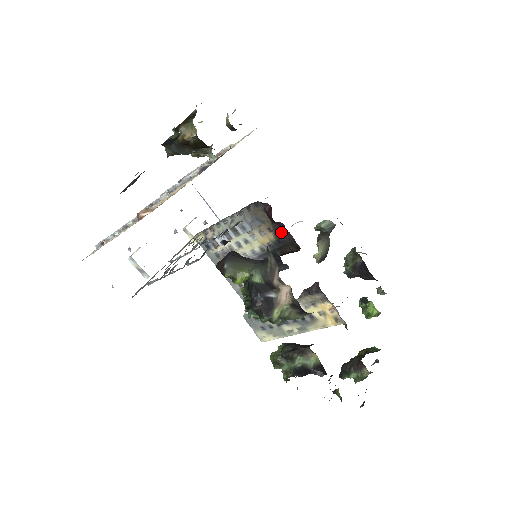
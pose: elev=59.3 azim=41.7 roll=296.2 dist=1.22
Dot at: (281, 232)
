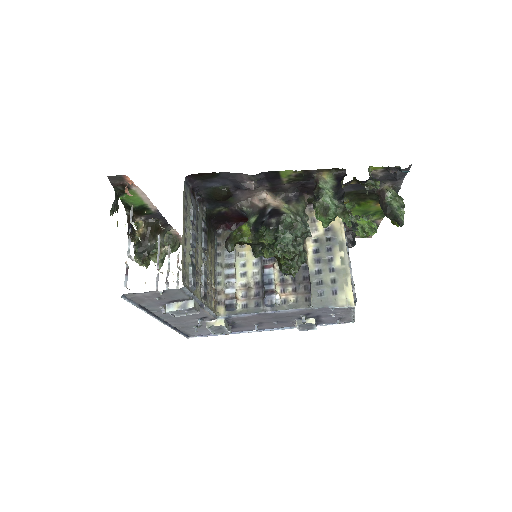
Dot at: occluded
